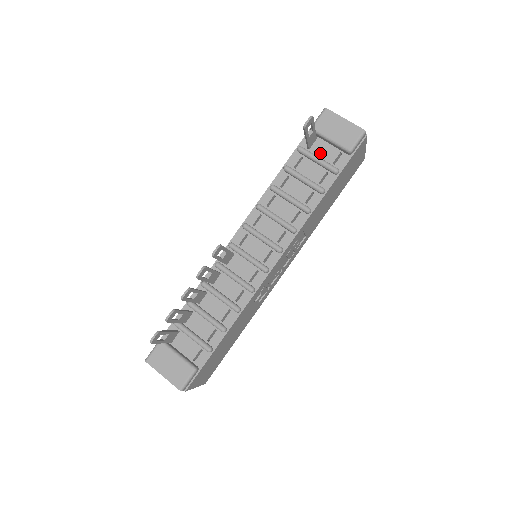
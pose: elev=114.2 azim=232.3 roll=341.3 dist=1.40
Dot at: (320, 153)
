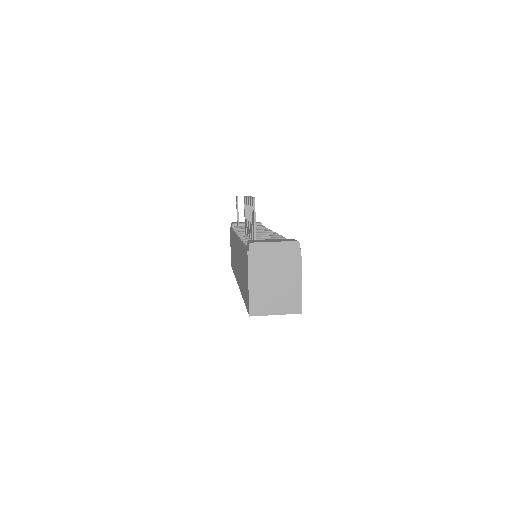
Dot at: occluded
